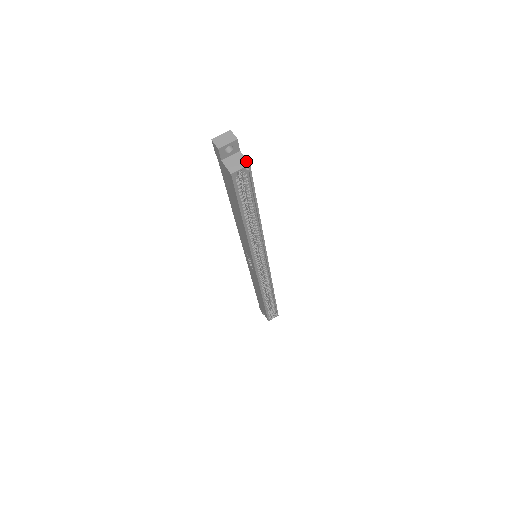
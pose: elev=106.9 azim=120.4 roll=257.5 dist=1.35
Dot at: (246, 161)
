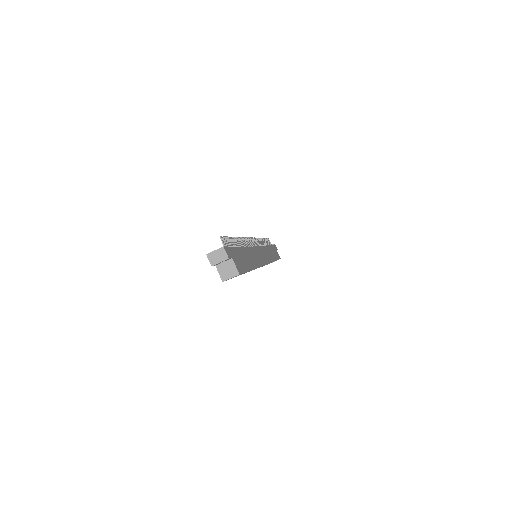
Dot at: (236, 271)
